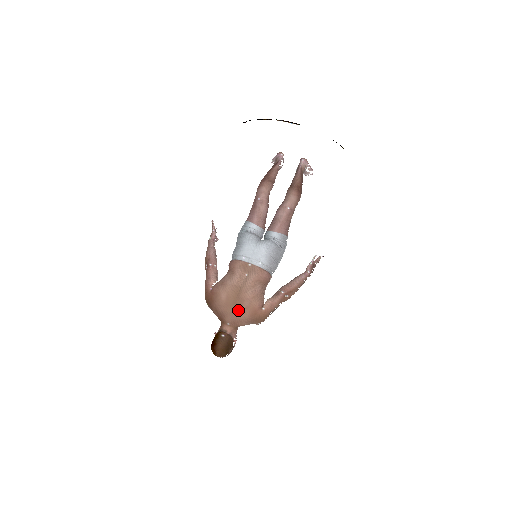
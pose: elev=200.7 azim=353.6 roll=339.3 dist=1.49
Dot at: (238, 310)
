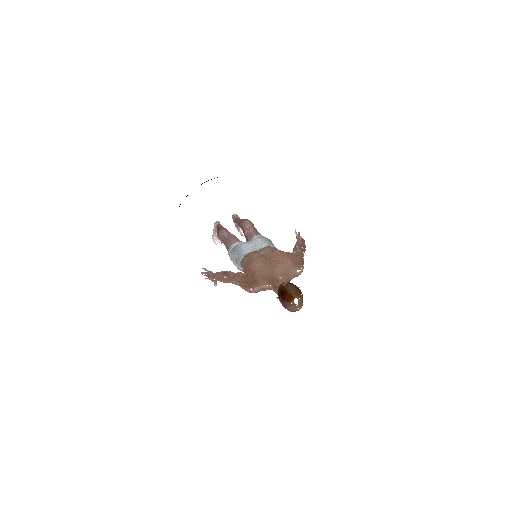
Dot at: (278, 262)
